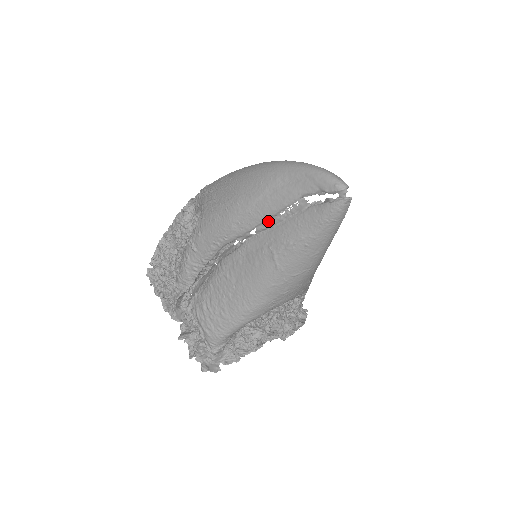
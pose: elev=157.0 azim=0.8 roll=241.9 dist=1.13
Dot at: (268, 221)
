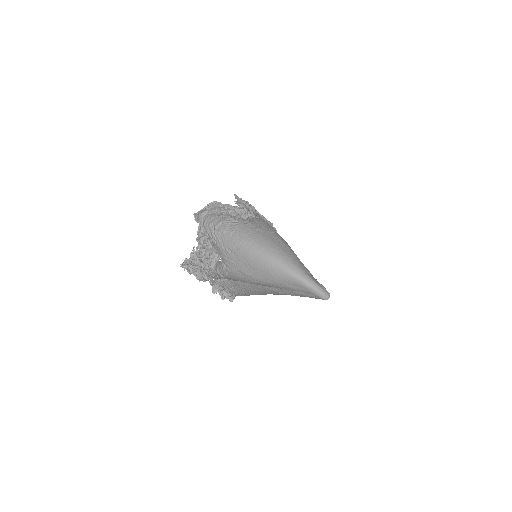
Dot at: occluded
